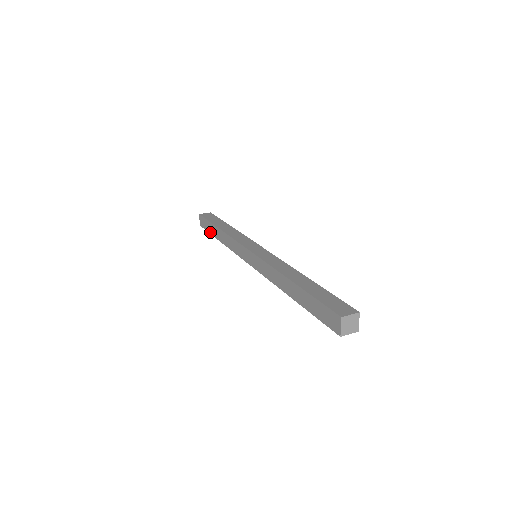
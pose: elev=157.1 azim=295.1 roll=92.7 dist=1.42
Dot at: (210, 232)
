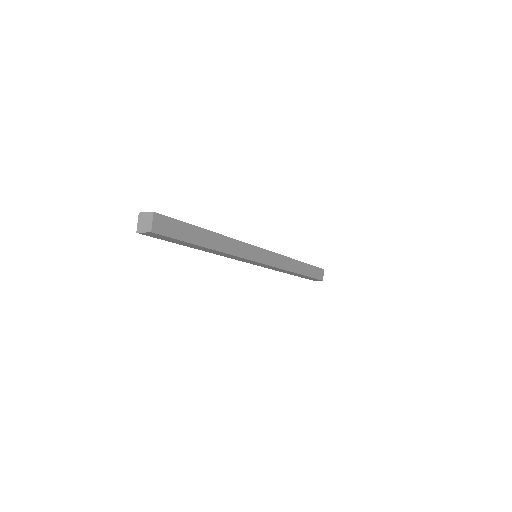
Dot at: occluded
